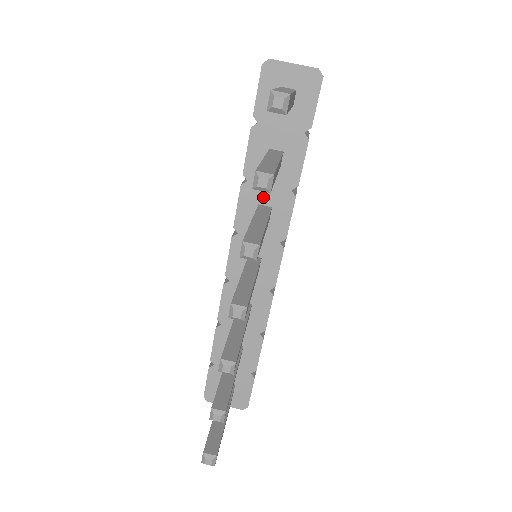
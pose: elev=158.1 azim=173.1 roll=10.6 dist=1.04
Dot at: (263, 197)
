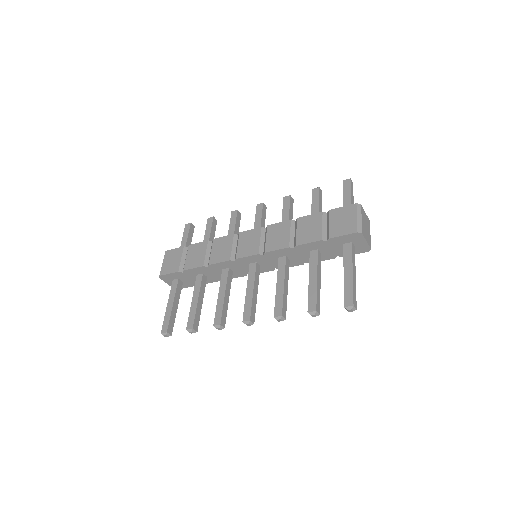
Dot at: (292, 256)
